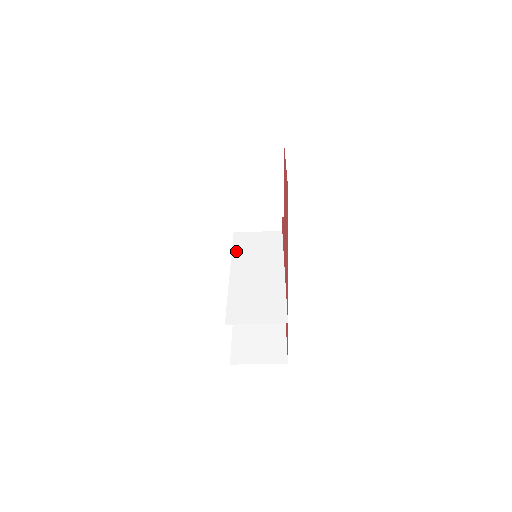
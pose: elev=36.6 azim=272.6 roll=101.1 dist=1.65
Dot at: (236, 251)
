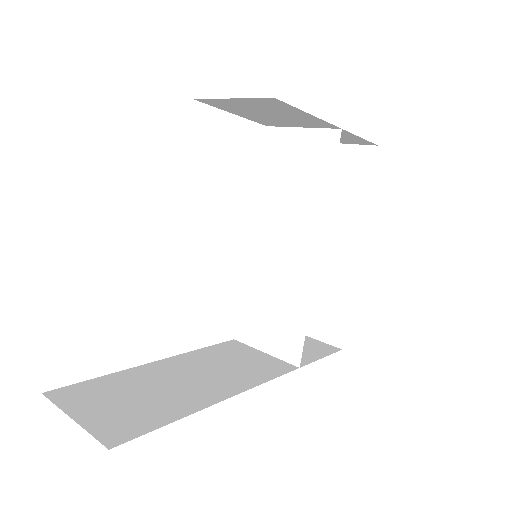
Dot at: (263, 184)
